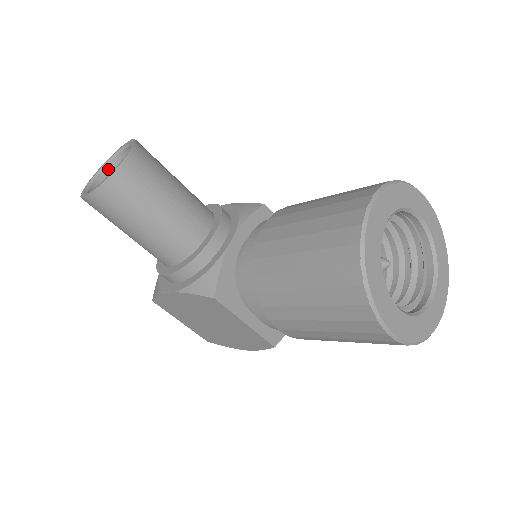
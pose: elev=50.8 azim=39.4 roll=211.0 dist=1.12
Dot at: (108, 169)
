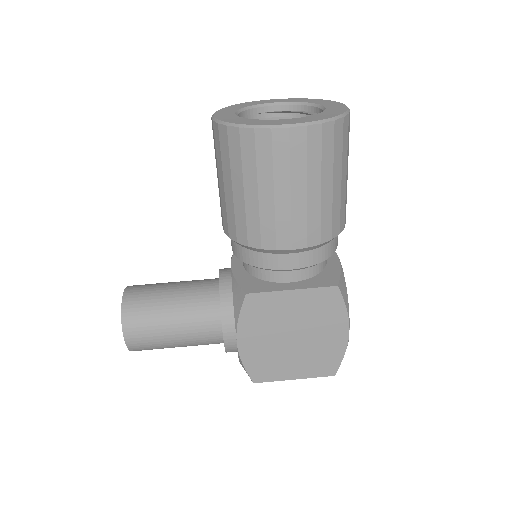
Dot at: occluded
